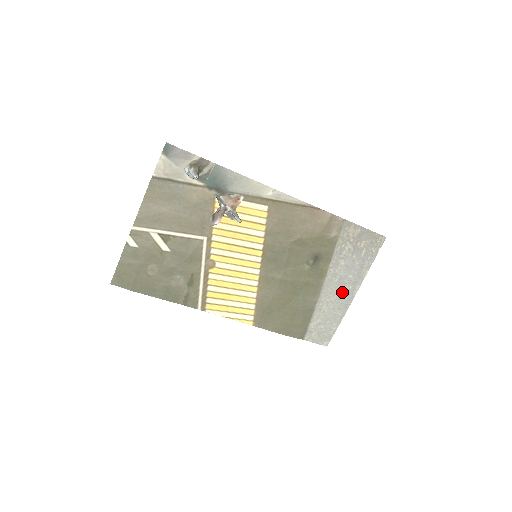
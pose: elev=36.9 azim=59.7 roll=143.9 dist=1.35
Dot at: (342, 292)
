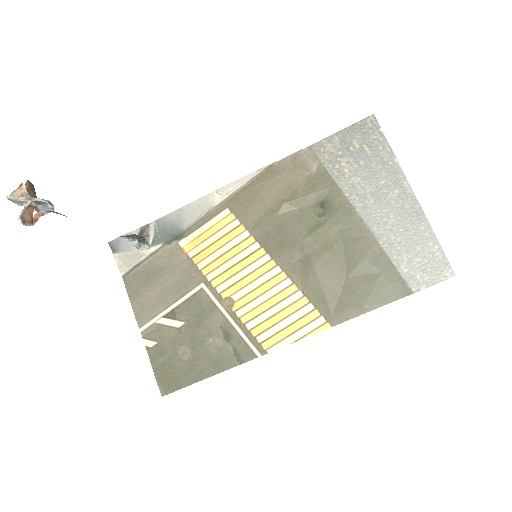
Dot at: (393, 205)
